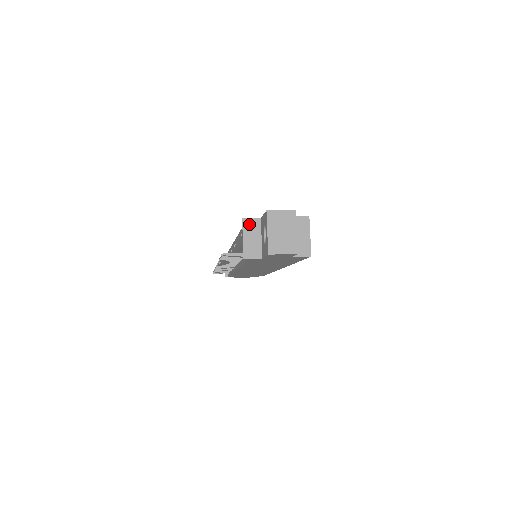
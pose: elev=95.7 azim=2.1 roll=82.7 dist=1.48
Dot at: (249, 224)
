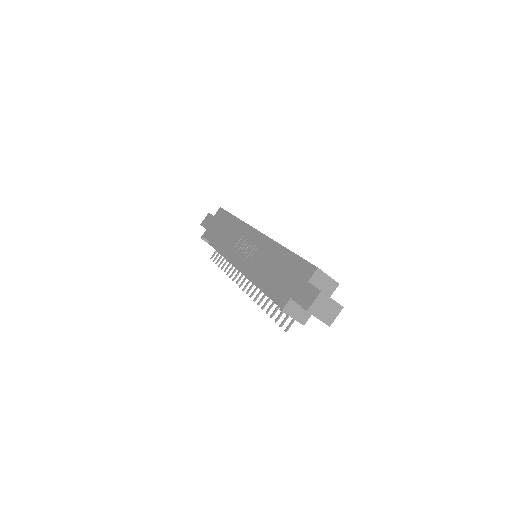
Dot at: (288, 309)
